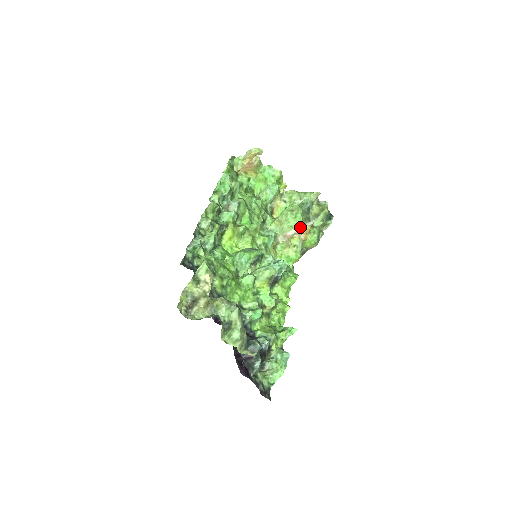
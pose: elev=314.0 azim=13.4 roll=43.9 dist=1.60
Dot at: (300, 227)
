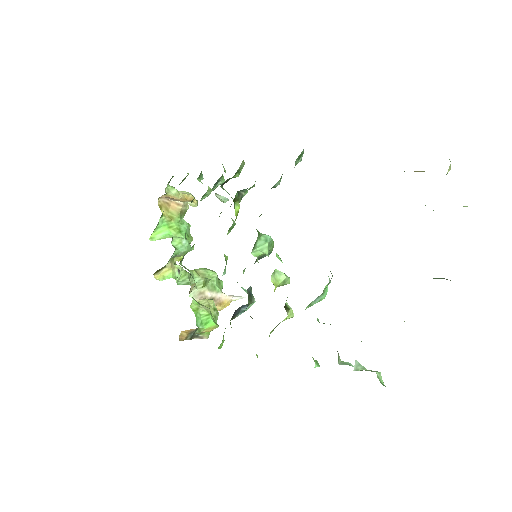
Dot at: (224, 294)
